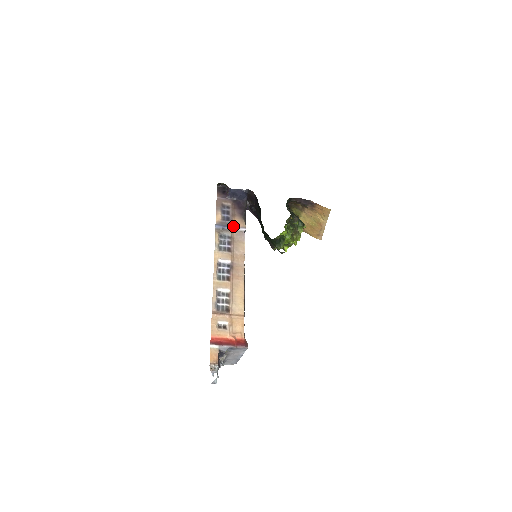
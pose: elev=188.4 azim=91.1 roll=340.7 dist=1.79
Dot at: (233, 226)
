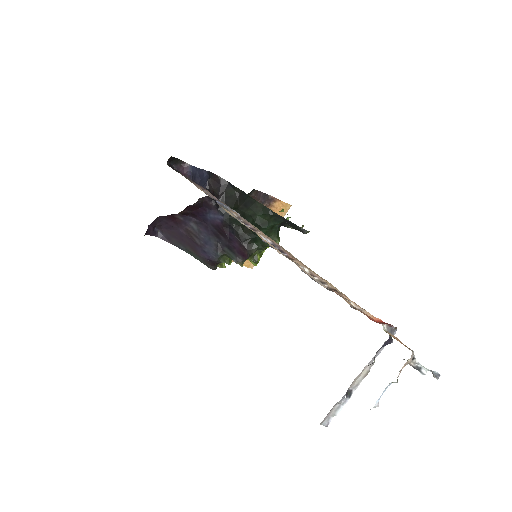
Dot at: (228, 207)
